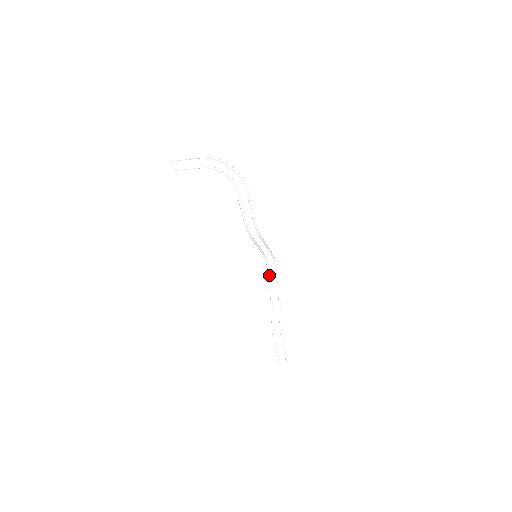
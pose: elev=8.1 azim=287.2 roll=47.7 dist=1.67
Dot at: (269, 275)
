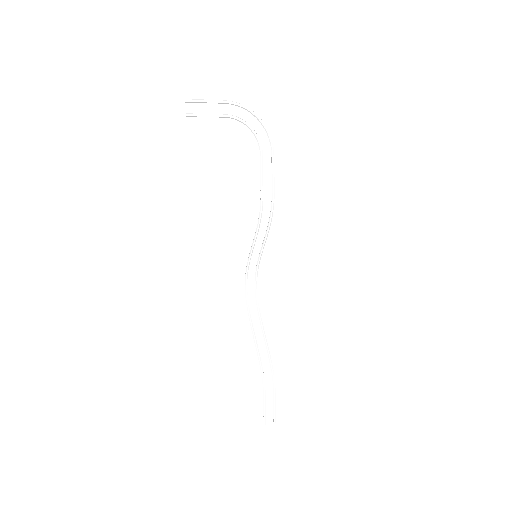
Dot at: (247, 298)
